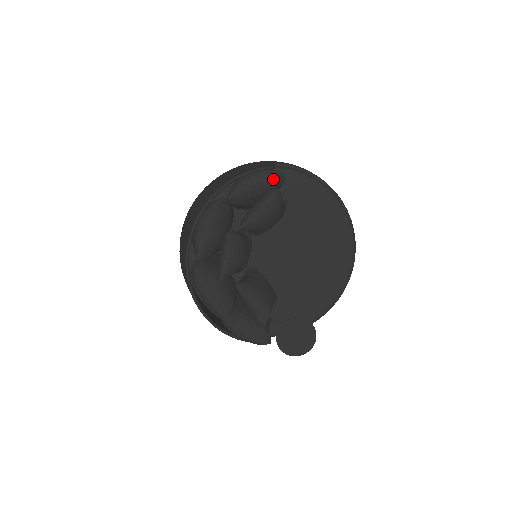
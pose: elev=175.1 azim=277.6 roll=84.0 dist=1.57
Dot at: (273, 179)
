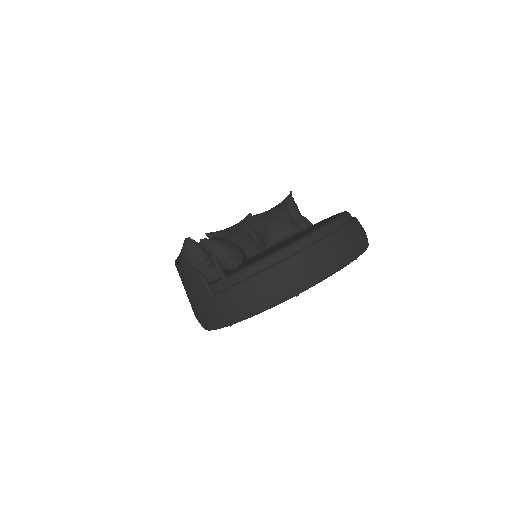
Dot at: (285, 199)
